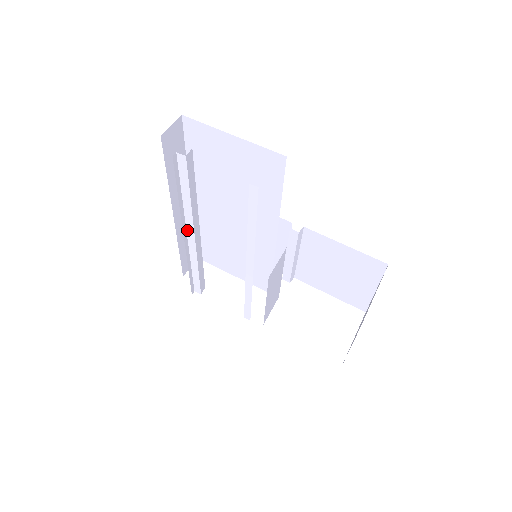
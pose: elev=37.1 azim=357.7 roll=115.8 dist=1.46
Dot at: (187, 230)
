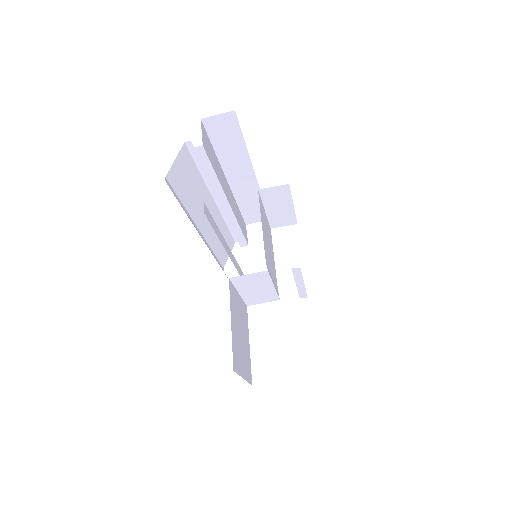
Dot at: occluded
